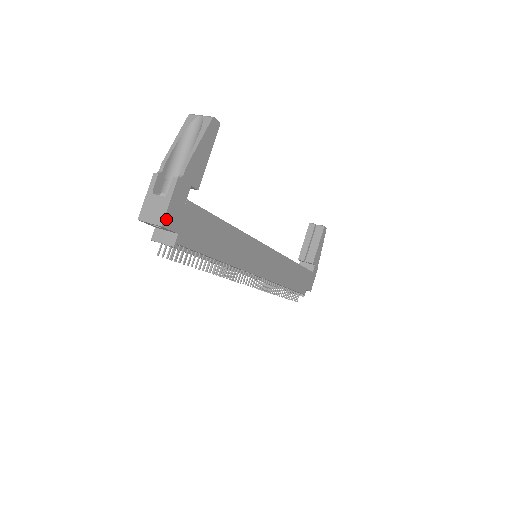
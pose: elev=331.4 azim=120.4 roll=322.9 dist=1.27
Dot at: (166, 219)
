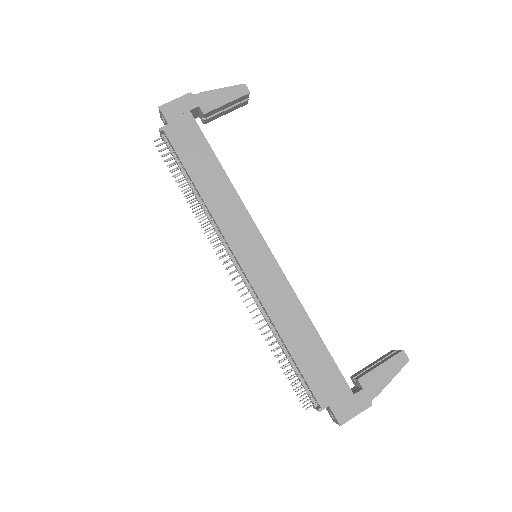
Dot at: (165, 106)
